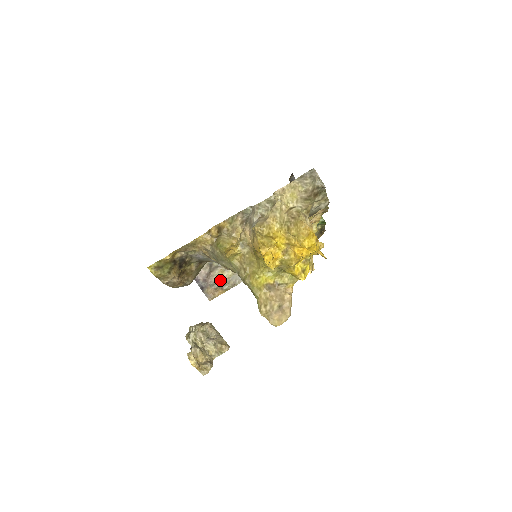
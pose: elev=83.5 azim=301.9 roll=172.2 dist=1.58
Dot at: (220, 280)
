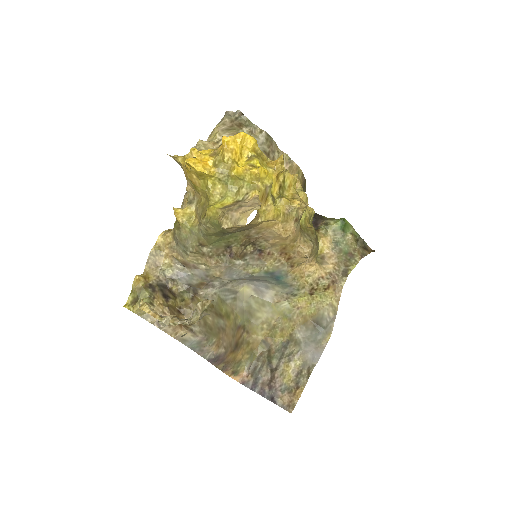
Dot at: (290, 378)
